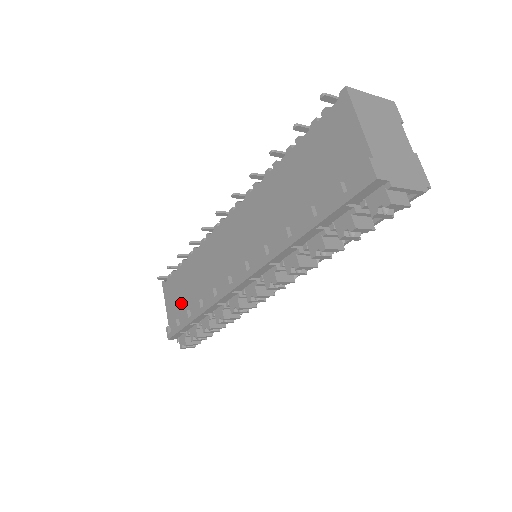
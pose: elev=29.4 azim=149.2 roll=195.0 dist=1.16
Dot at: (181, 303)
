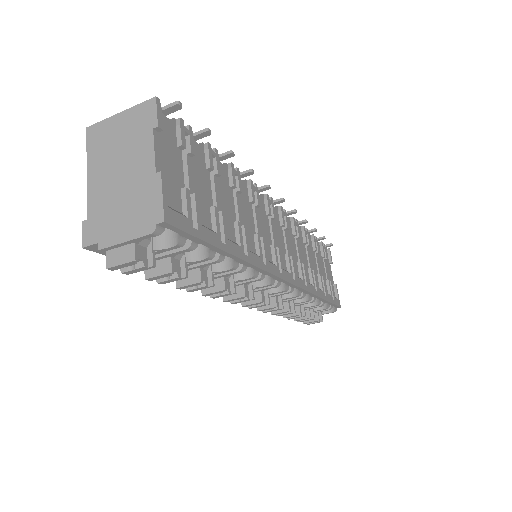
Dot at: occluded
